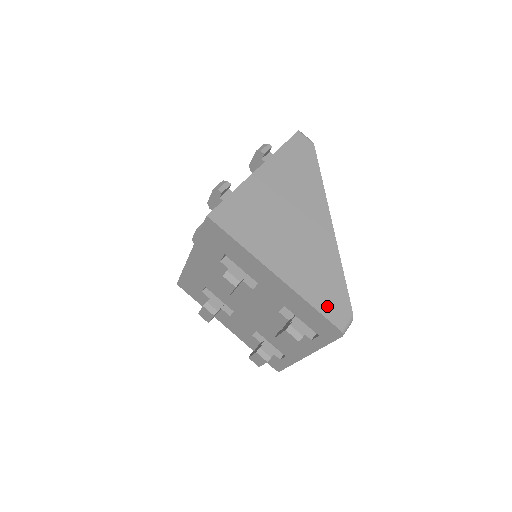
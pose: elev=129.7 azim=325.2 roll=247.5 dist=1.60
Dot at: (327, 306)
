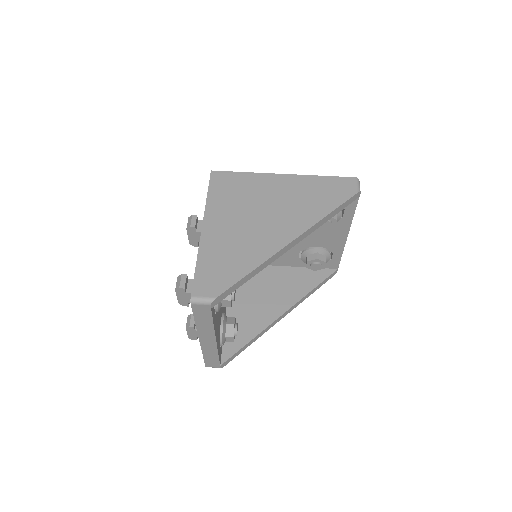
Dot at: (205, 275)
